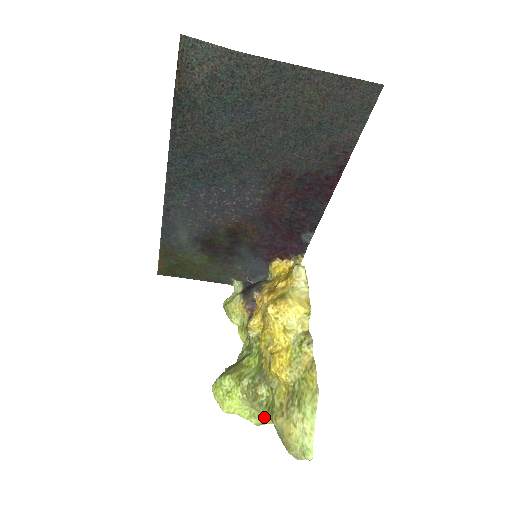
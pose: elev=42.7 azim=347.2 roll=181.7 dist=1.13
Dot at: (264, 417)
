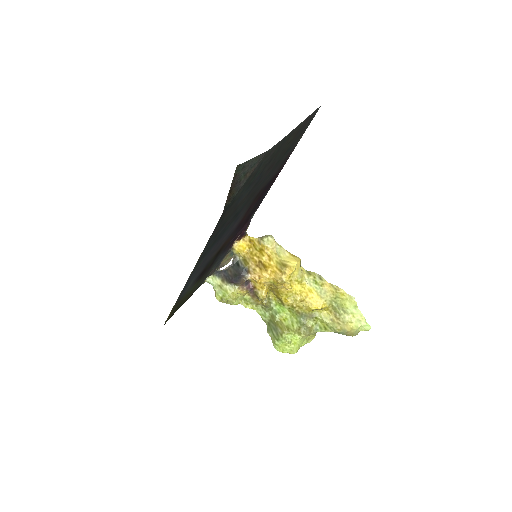
Dot at: (315, 334)
